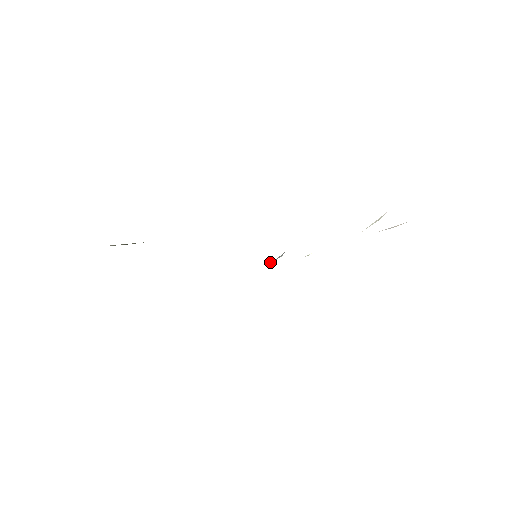
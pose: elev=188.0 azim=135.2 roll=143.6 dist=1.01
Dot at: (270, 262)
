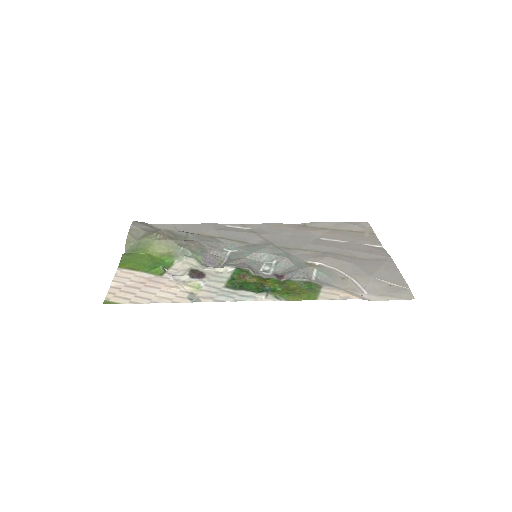
Dot at: (271, 256)
